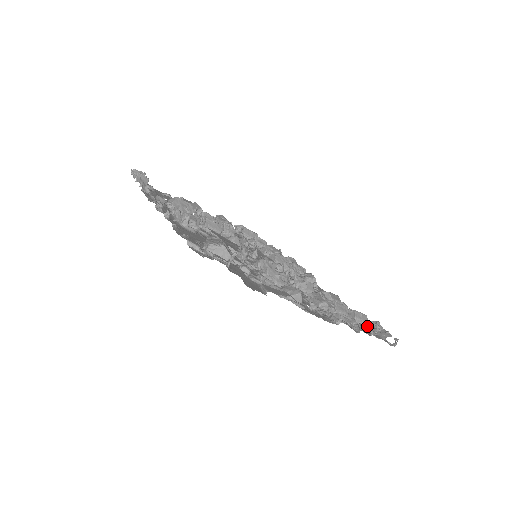
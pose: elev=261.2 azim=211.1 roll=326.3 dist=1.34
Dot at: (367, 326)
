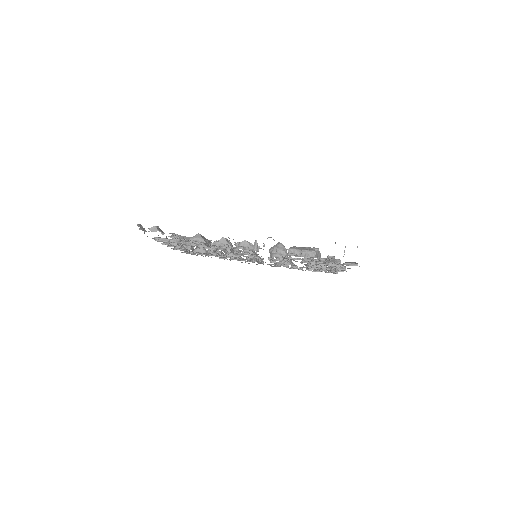
Dot at: occluded
